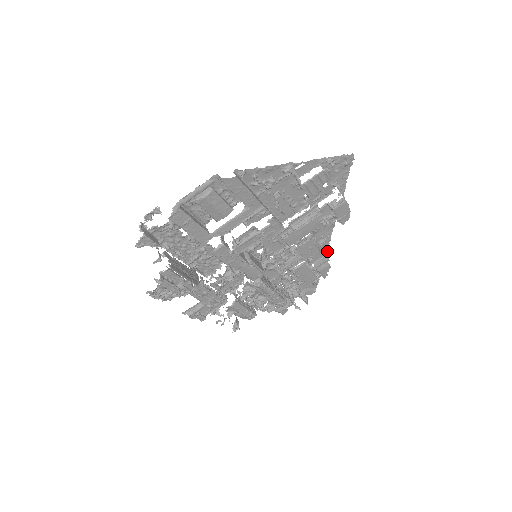
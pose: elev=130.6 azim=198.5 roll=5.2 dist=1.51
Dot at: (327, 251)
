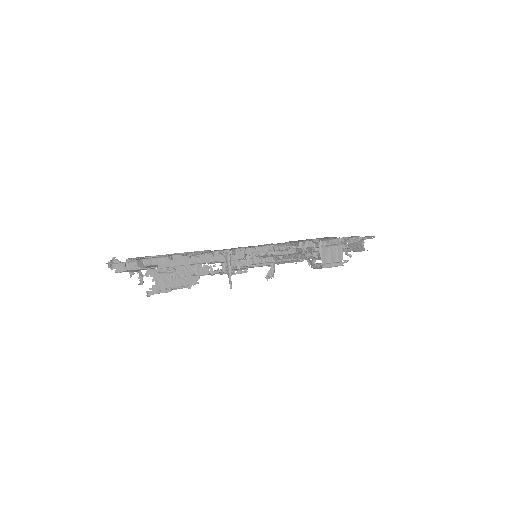
Dot at: occluded
